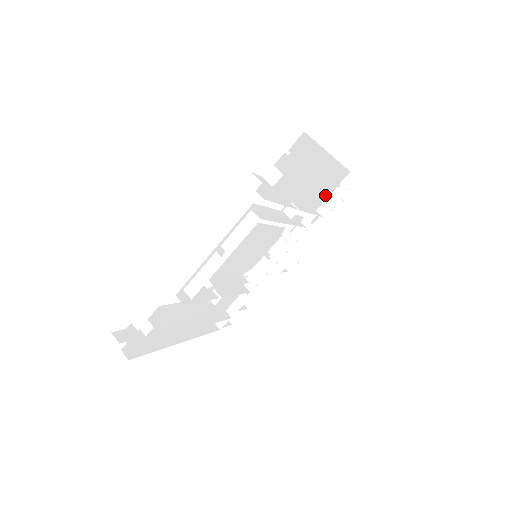
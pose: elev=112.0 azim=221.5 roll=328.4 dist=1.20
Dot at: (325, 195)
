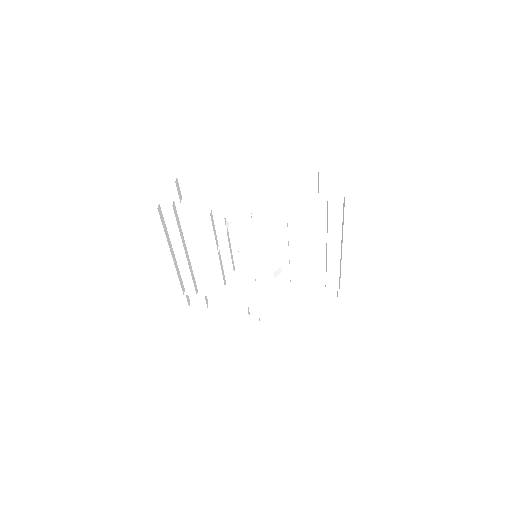
Dot at: (316, 281)
